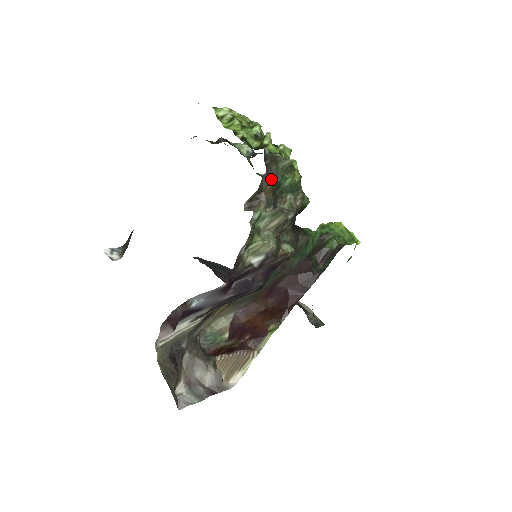
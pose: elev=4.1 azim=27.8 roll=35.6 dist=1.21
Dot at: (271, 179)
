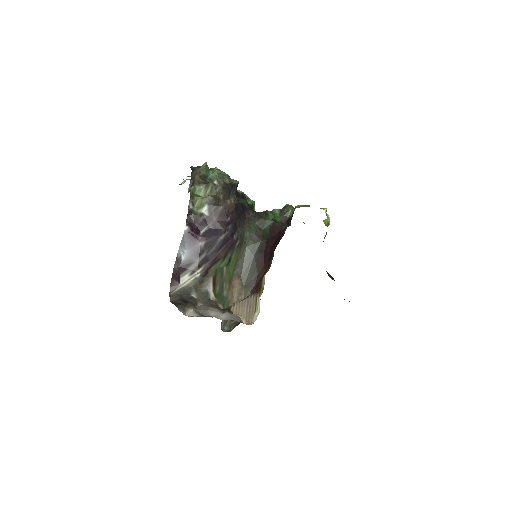
Dot at: (195, 172)
